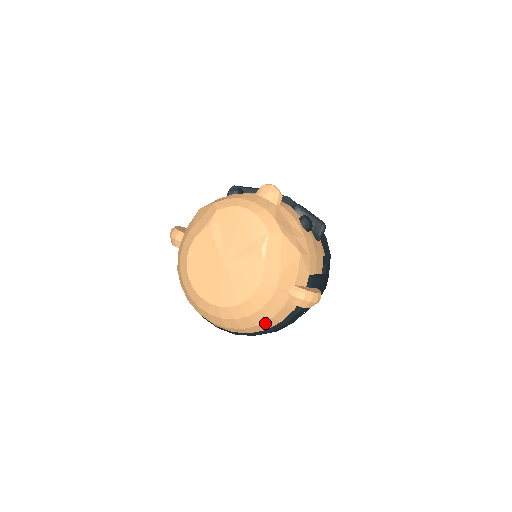
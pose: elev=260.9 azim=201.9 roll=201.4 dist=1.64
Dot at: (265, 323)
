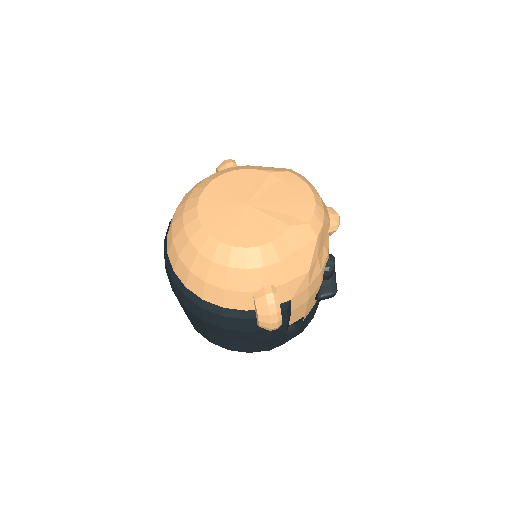
Dot at: (213, 288)
